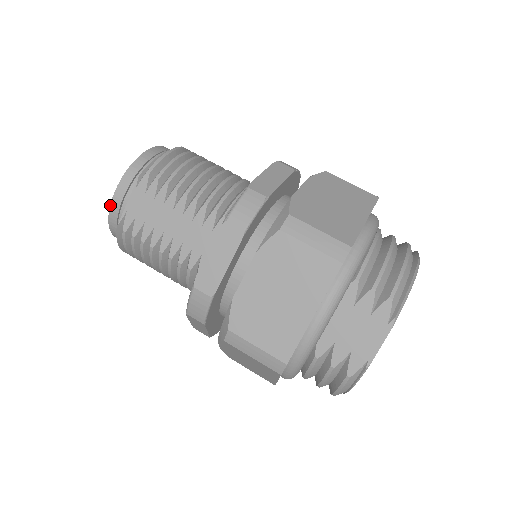
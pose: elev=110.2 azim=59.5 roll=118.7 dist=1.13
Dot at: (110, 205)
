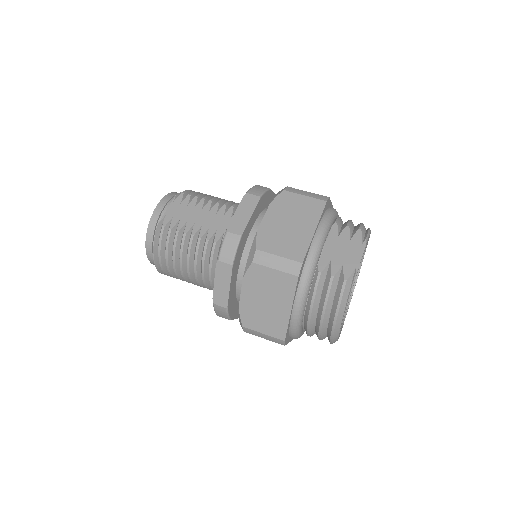
Dot at: (152, 214)
